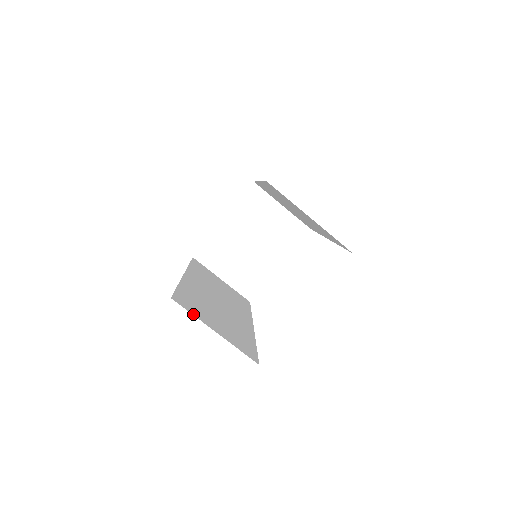
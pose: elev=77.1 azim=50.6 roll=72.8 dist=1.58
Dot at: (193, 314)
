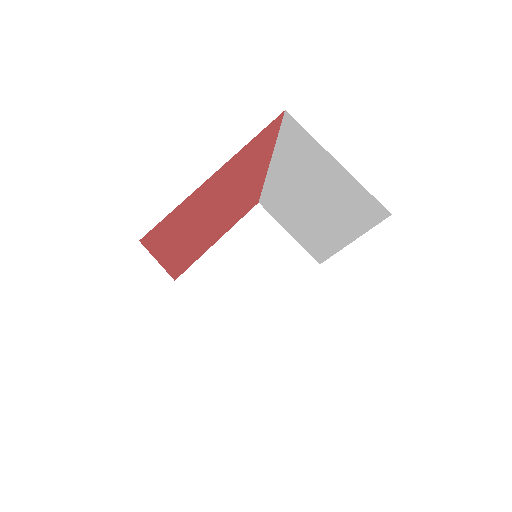
Dot at: occluded
